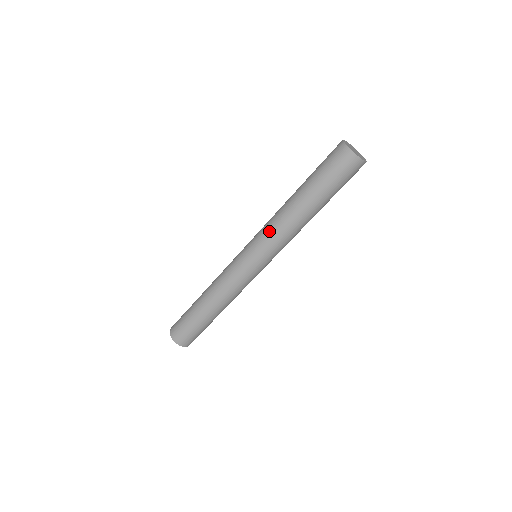
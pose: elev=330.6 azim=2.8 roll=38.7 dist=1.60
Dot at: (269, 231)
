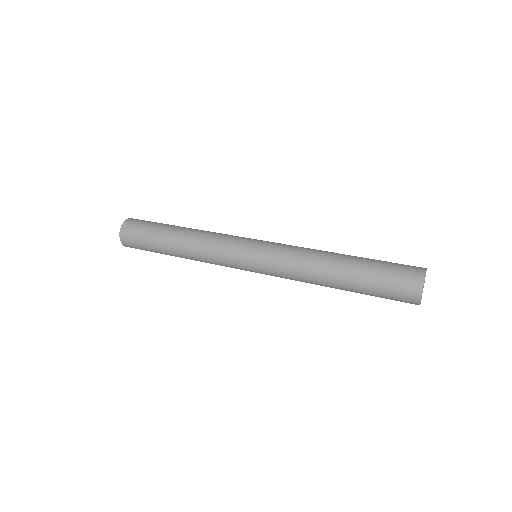
Dot at: (289, 255)
